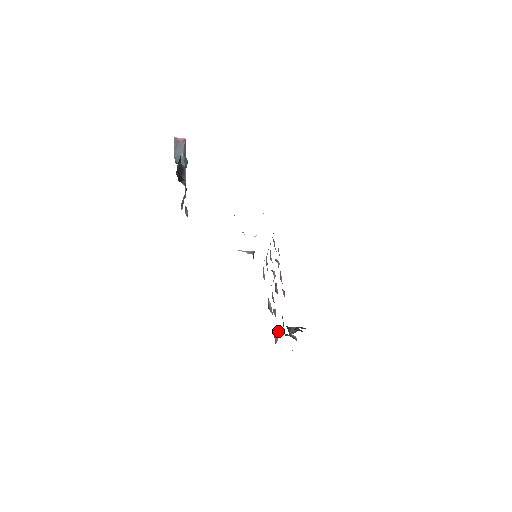
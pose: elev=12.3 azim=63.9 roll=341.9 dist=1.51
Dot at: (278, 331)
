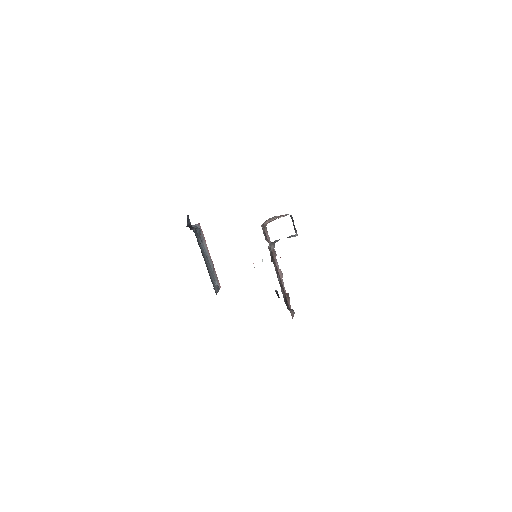
Dot at: occluded
